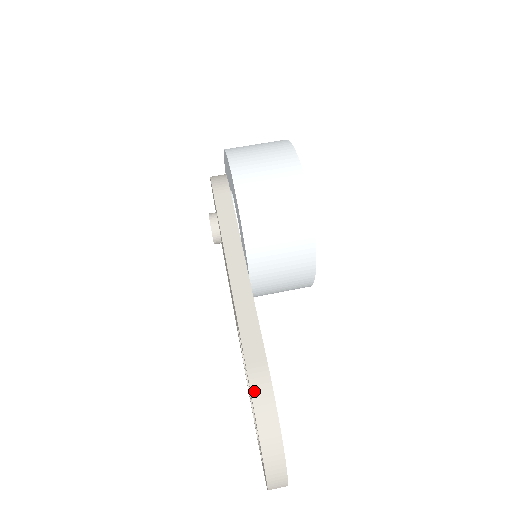
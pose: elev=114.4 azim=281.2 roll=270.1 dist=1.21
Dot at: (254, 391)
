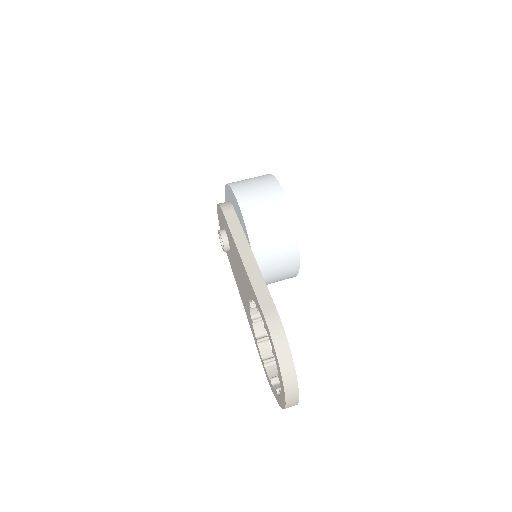
Dot at: (270, 326)
